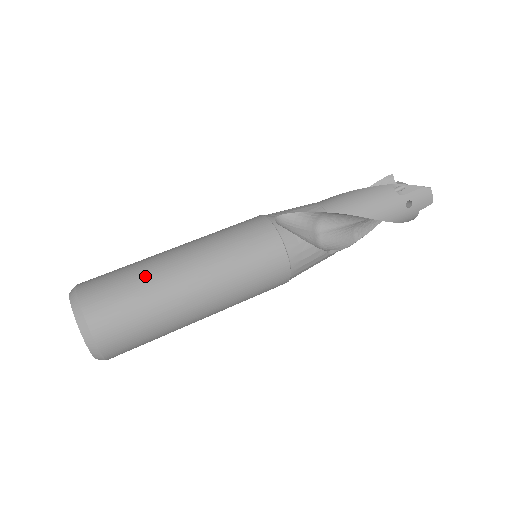
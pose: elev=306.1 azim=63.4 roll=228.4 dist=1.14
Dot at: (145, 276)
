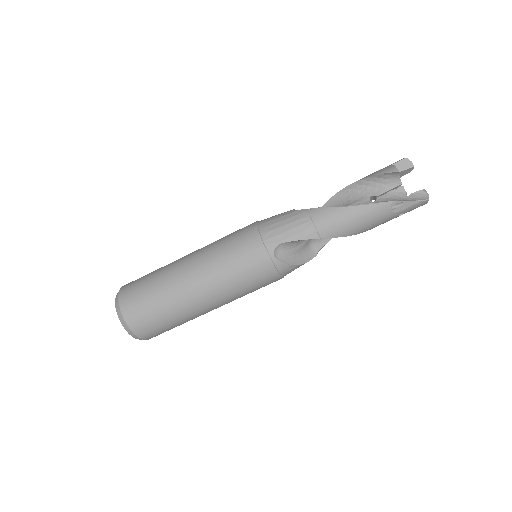
Dot at: (173, 309)
